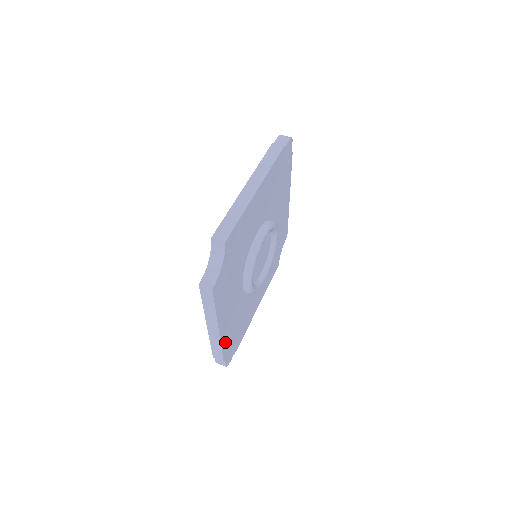
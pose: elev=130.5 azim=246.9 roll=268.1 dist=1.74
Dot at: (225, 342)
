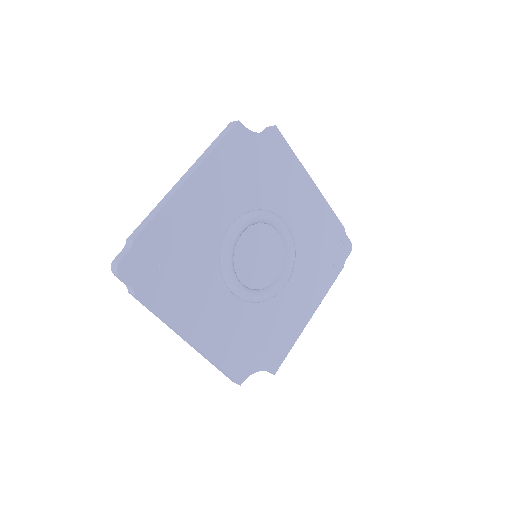
Dot at: (165, 221)
